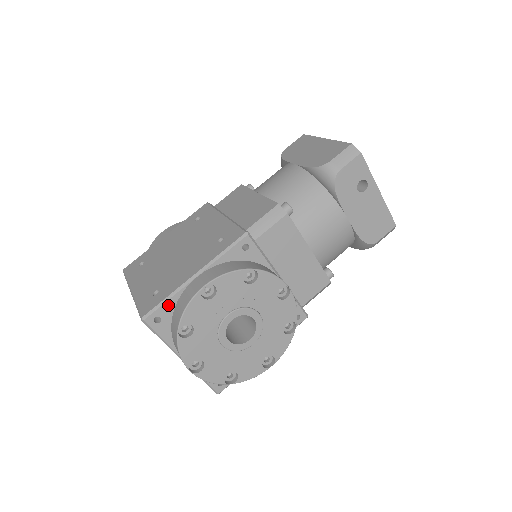
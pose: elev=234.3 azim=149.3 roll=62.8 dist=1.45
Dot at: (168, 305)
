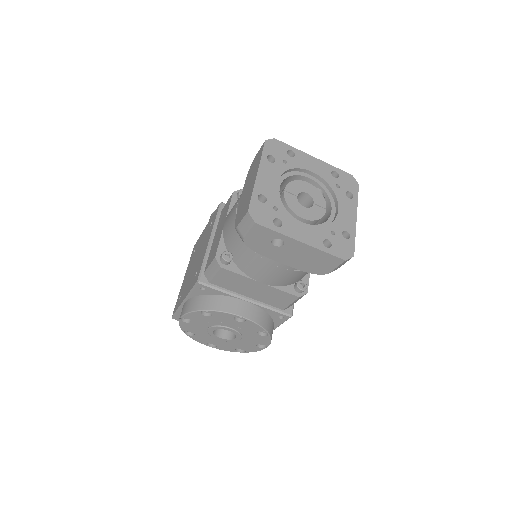
Dot at: (180, 313)
